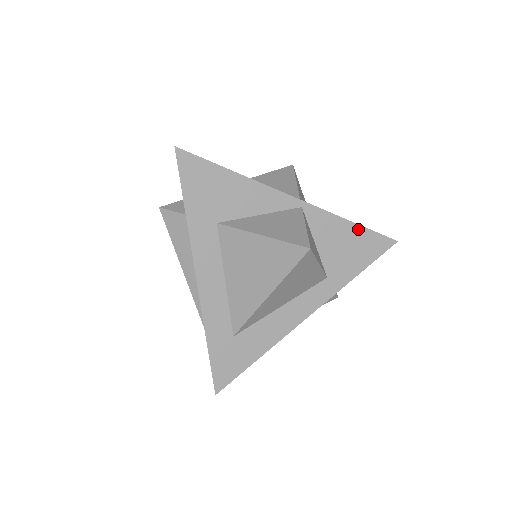
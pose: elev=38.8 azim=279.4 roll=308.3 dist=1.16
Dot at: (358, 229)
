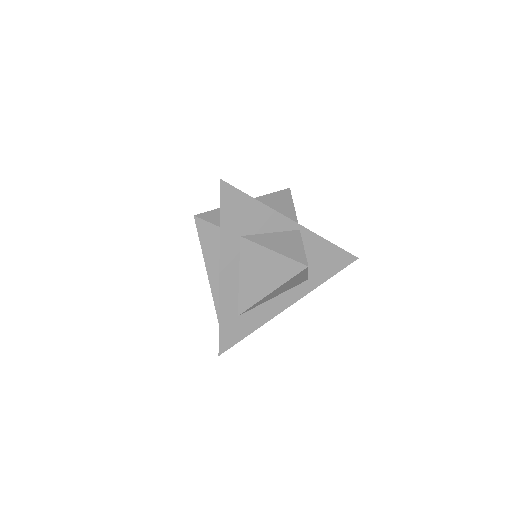
Dot at: (334, 248)
